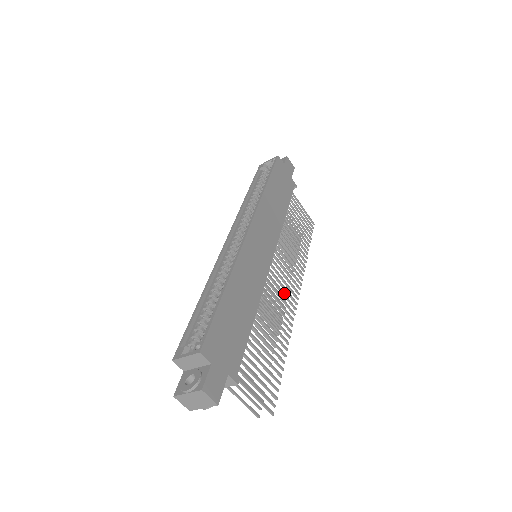
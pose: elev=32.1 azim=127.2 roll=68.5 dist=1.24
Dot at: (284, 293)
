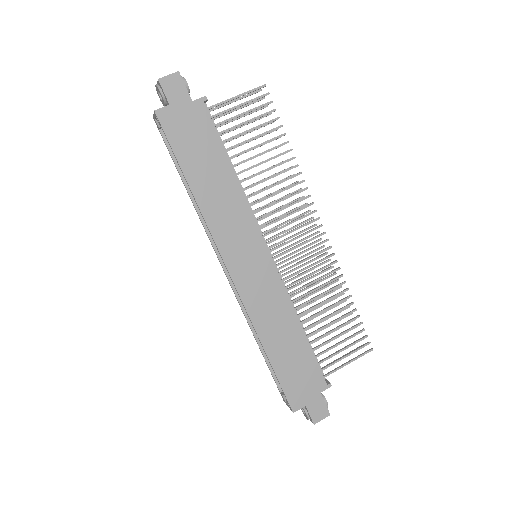
Dot at: (306, 250)
